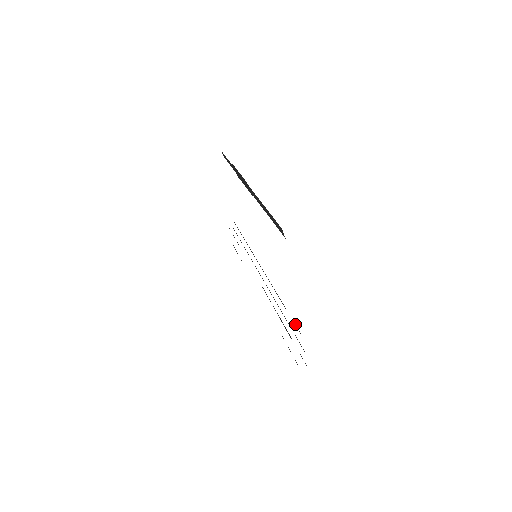
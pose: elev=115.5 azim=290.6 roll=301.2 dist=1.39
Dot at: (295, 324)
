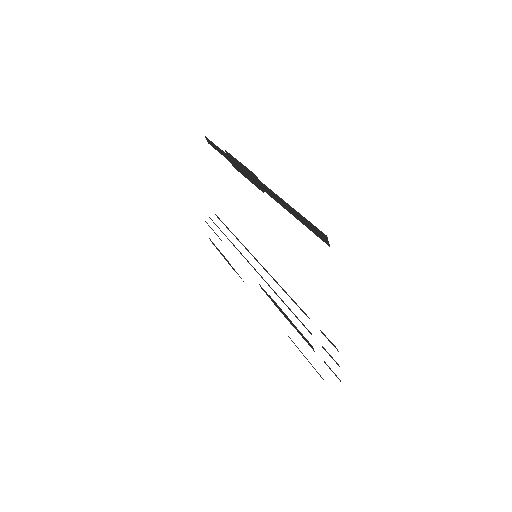
Dot at: occluded
